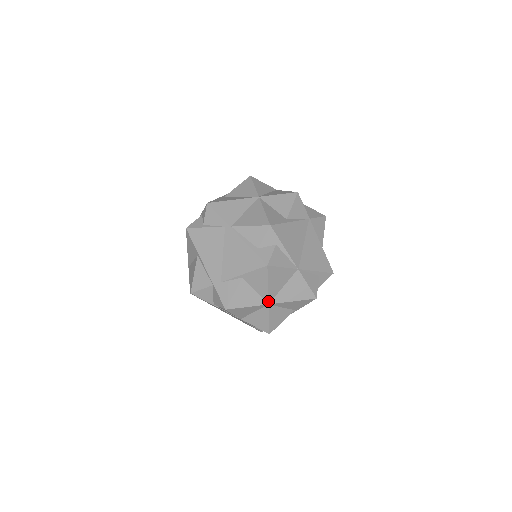
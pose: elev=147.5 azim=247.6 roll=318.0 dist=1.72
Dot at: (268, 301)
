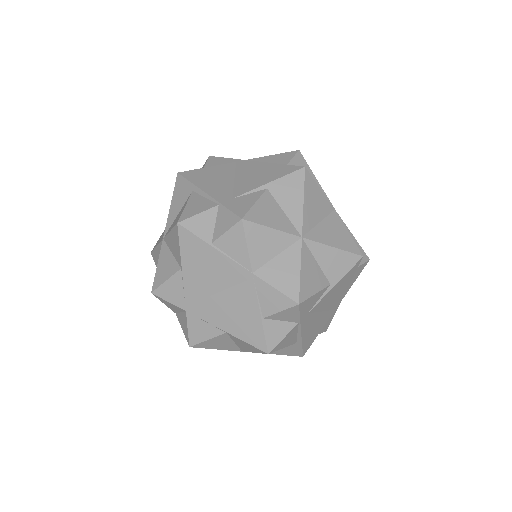
Dot at: (301, 231)
